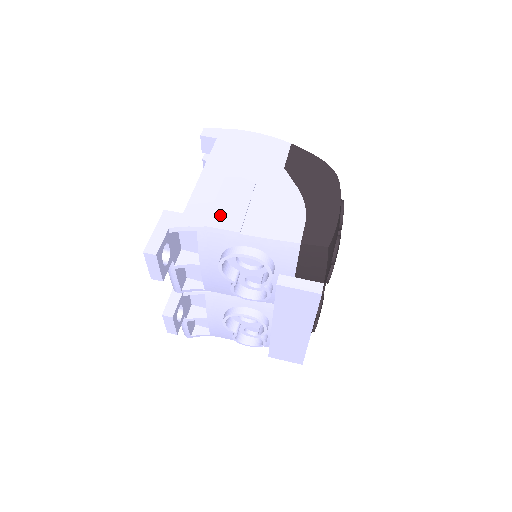
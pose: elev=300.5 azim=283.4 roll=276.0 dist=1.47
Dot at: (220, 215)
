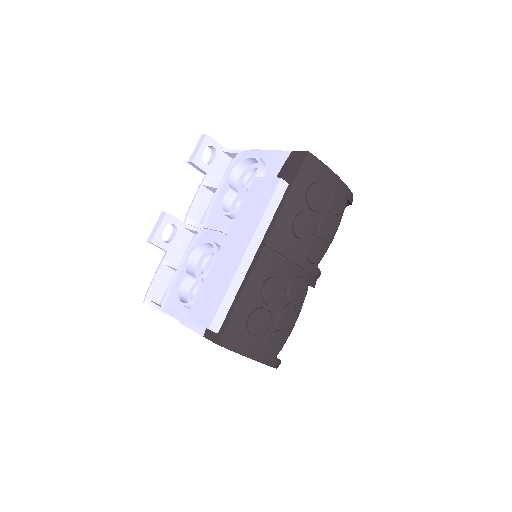
Dot at: occluded
